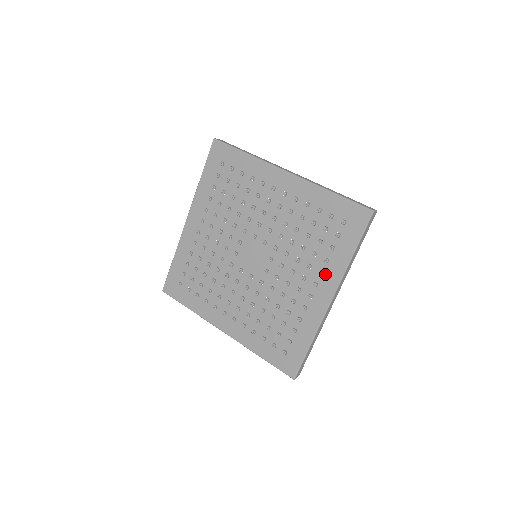
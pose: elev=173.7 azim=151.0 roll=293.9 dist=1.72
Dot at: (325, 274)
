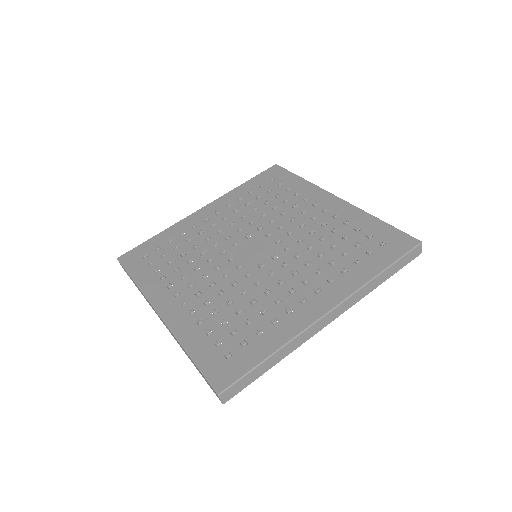
Dot at: (309, 197)
